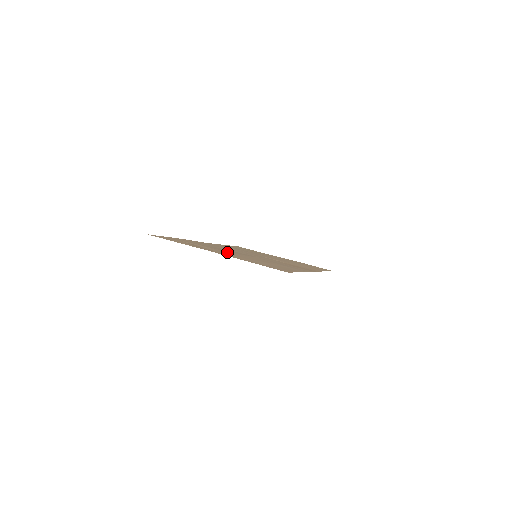
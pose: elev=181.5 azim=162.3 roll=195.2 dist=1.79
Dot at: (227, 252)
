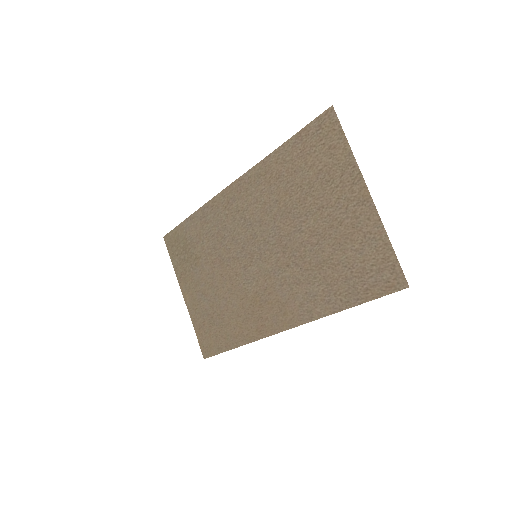
Dot at: (318, 213)
